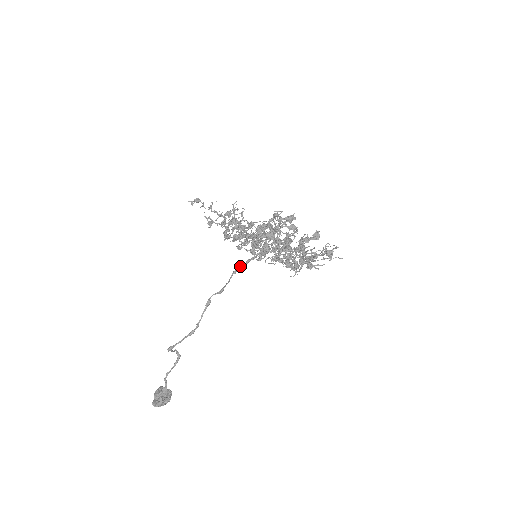
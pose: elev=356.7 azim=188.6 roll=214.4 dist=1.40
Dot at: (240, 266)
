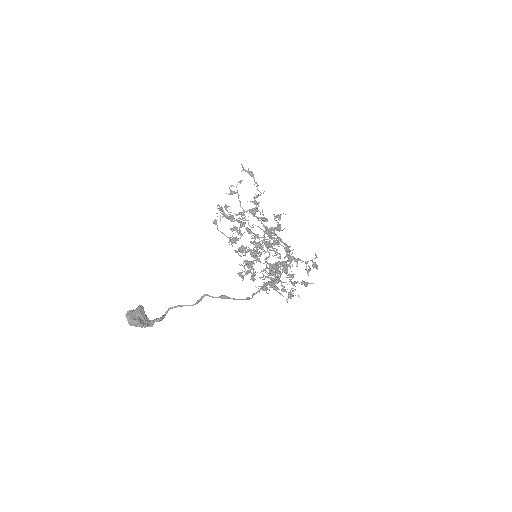
Dot at: occluded
